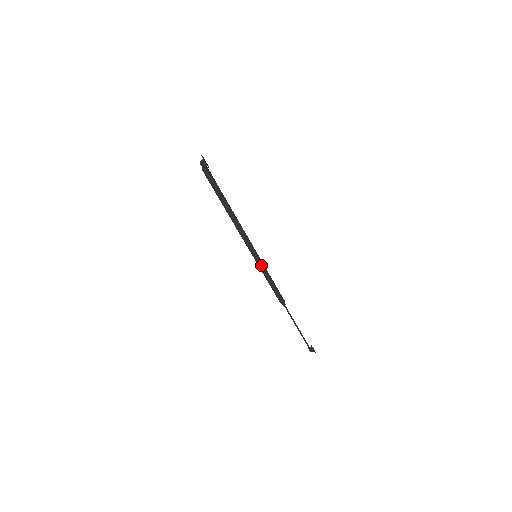
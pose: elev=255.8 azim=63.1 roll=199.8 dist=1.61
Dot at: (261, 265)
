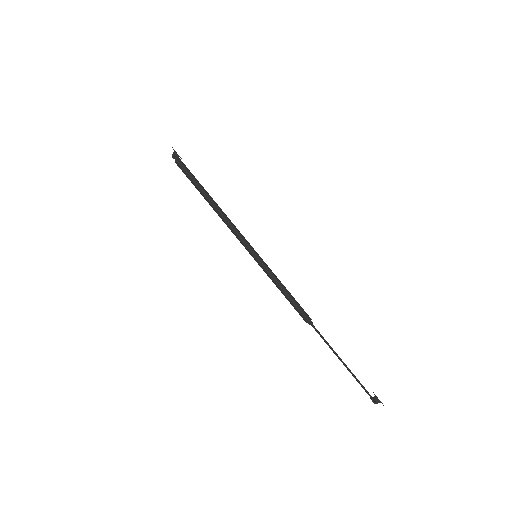
Dot at: (264, 266)
